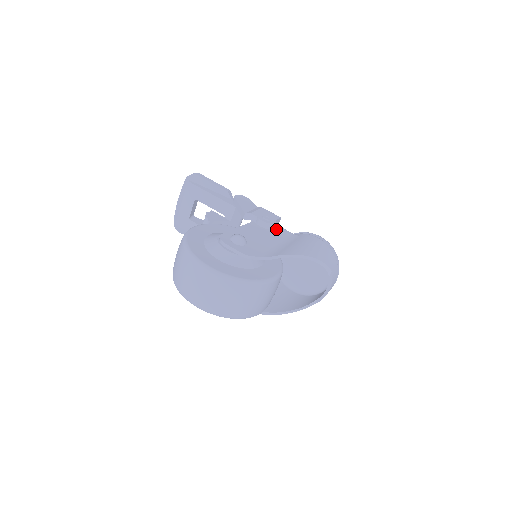
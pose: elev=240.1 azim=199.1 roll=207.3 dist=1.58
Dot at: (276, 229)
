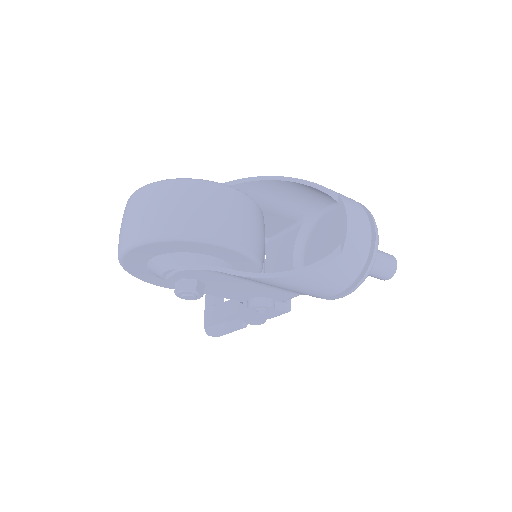
Dot at: occluded
